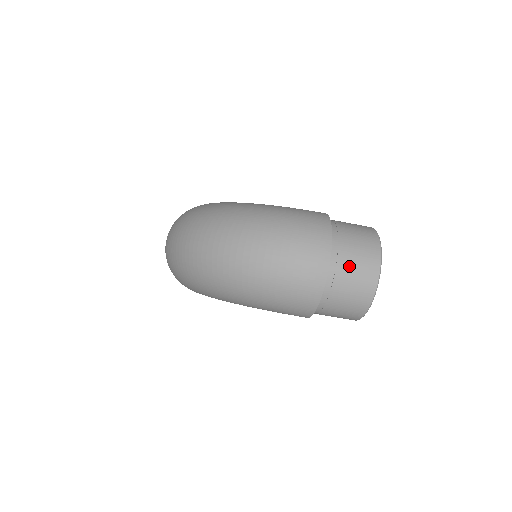
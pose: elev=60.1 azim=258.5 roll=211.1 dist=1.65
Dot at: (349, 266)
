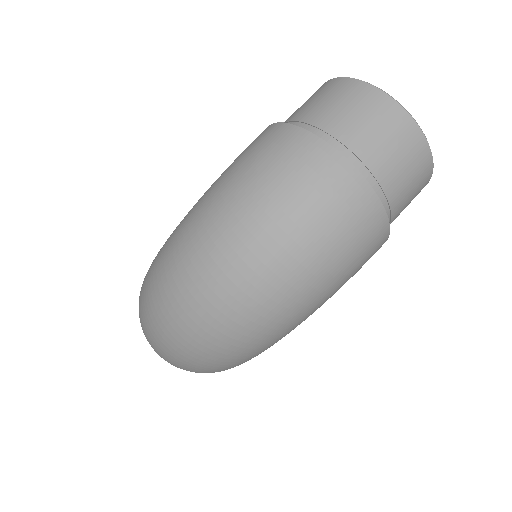
Dot at: (366, 138)
